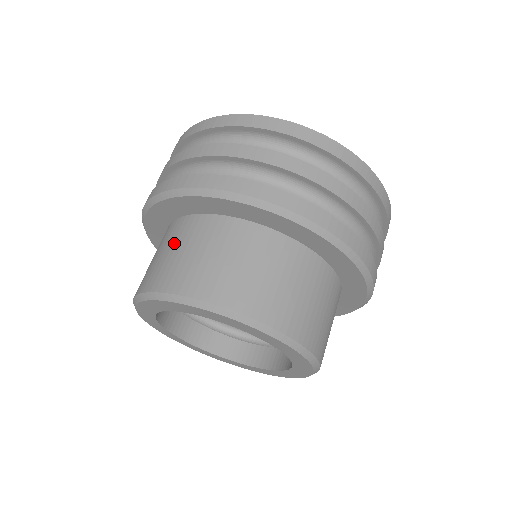
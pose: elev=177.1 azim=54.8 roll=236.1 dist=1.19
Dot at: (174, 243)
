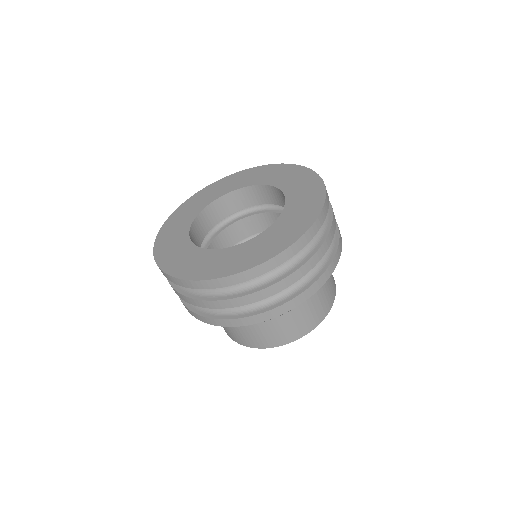
Dot at: occluded
